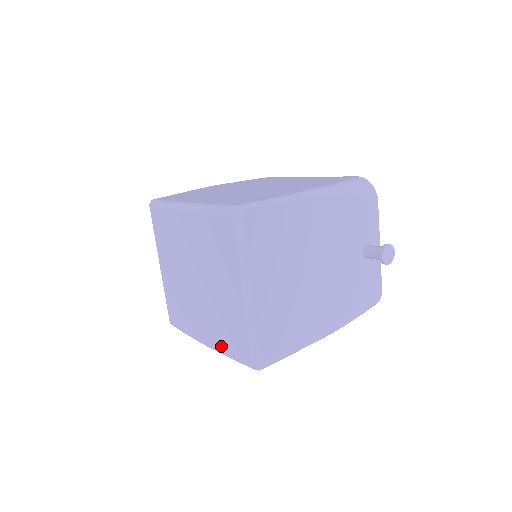
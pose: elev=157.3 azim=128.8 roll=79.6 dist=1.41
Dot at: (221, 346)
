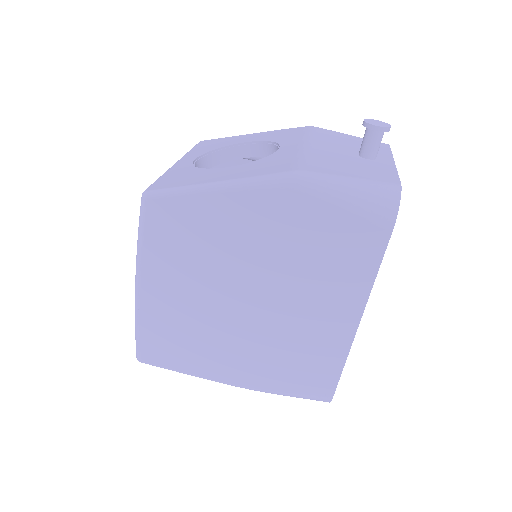
Dot at: occluded
